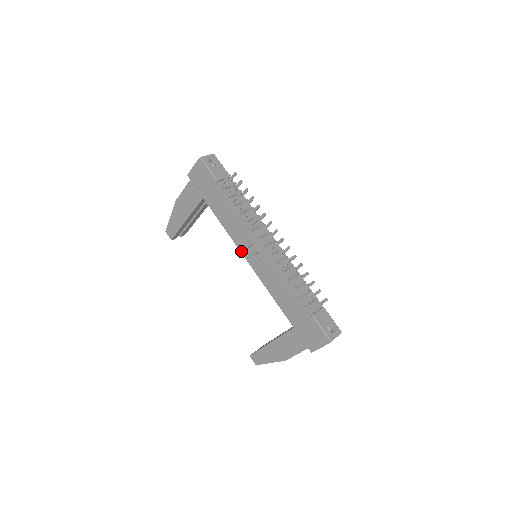
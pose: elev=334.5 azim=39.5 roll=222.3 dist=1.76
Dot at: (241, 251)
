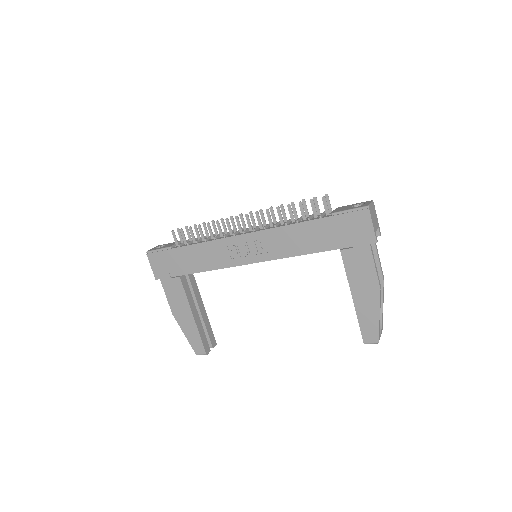
Dot at: (240, 264)
